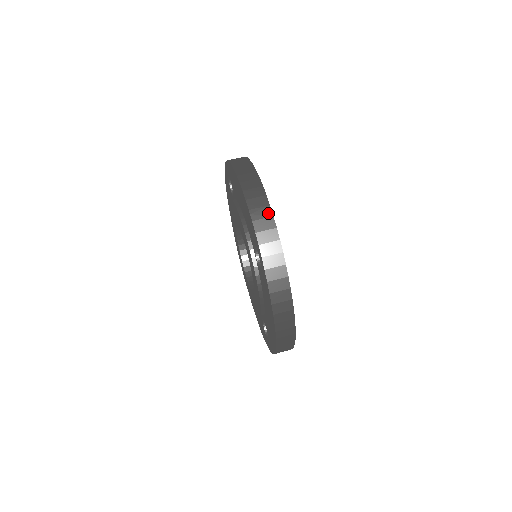
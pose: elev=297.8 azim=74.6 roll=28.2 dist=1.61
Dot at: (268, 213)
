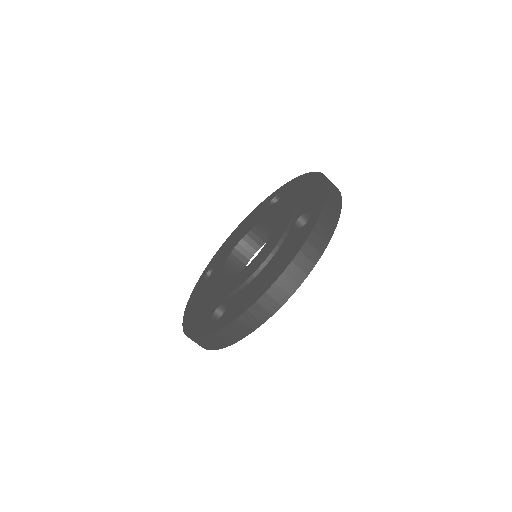
Dot at: (246, 332)
